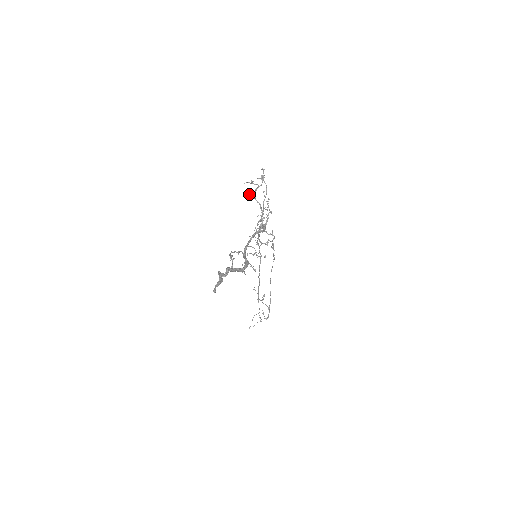
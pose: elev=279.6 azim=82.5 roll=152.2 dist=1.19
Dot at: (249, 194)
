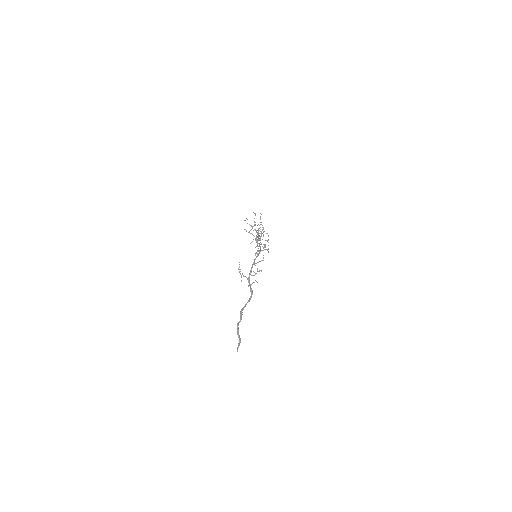
Dot at: occluded
